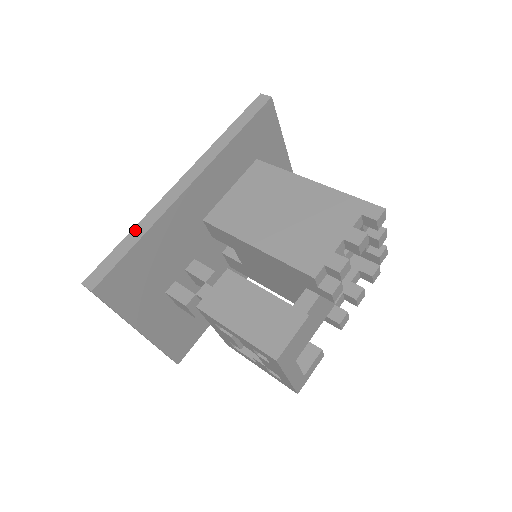
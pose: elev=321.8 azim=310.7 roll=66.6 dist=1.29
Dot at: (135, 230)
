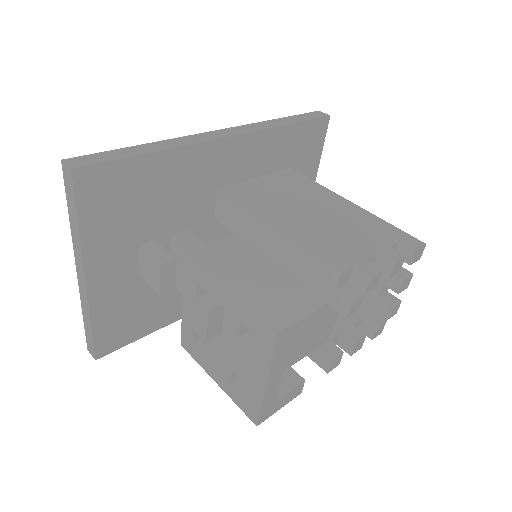
Dot at: (151, 144)
